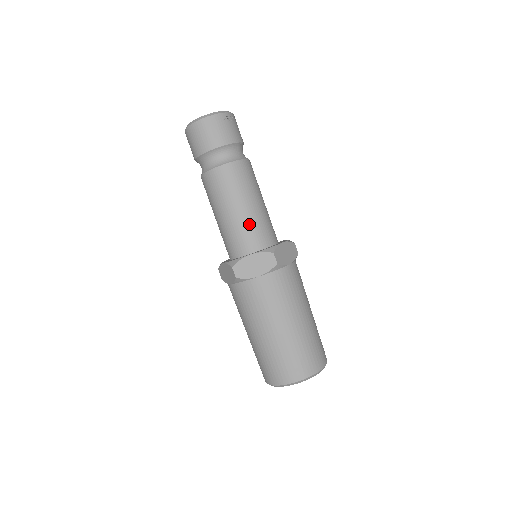
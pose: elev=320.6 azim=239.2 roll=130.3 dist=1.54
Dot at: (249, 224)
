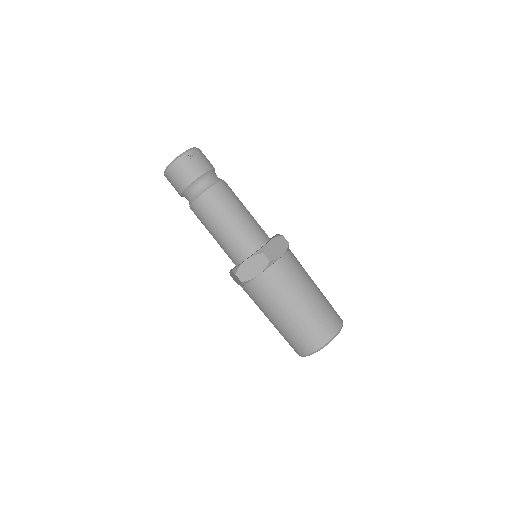
Dot at: (238, 235)
